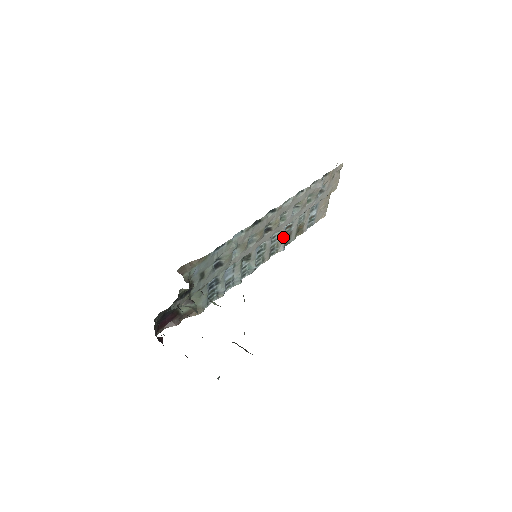
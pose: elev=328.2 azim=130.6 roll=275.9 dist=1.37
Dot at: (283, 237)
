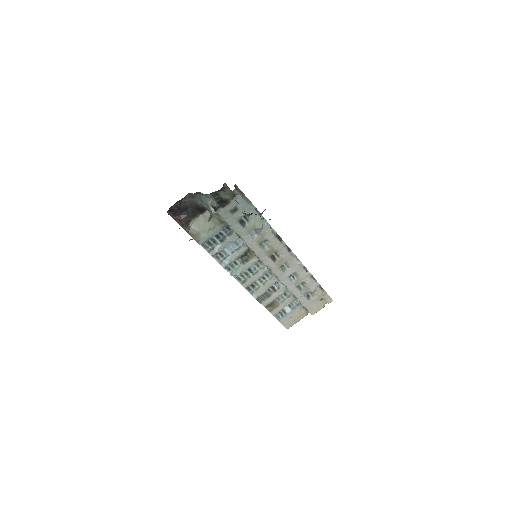
Dot at: (265, 289)
